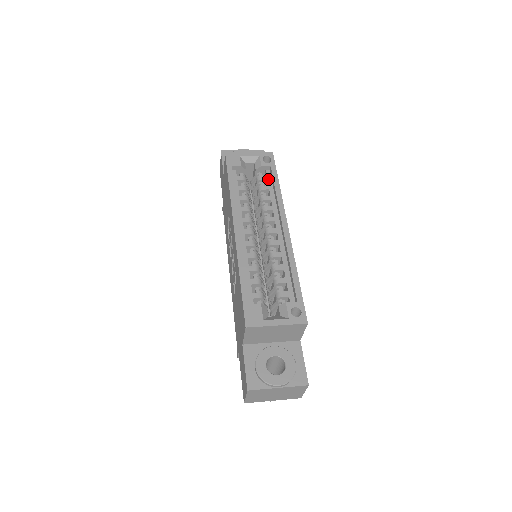
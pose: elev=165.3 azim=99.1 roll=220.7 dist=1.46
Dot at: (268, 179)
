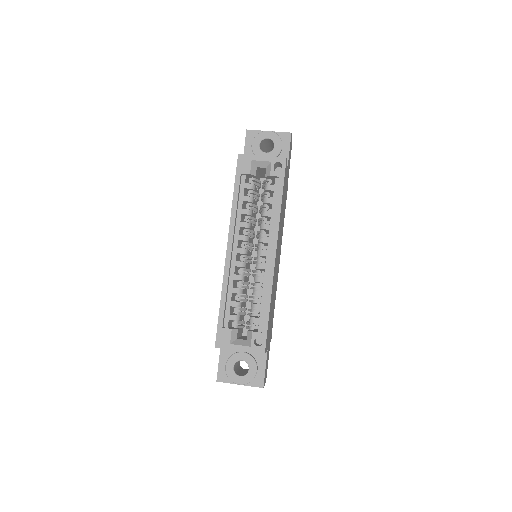
Dot at: (274, 190)
